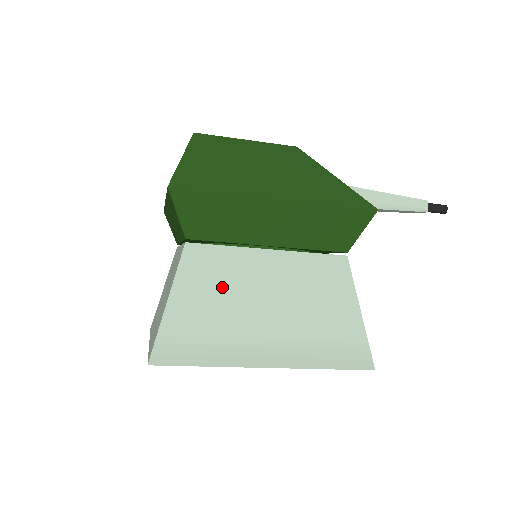
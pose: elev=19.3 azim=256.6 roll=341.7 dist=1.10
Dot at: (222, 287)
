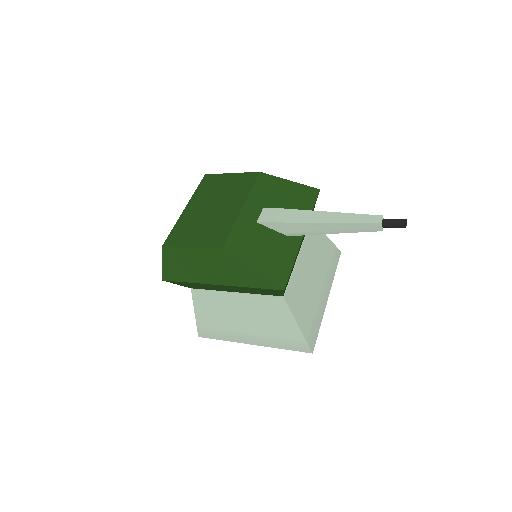
Dot at: (217, 310)
